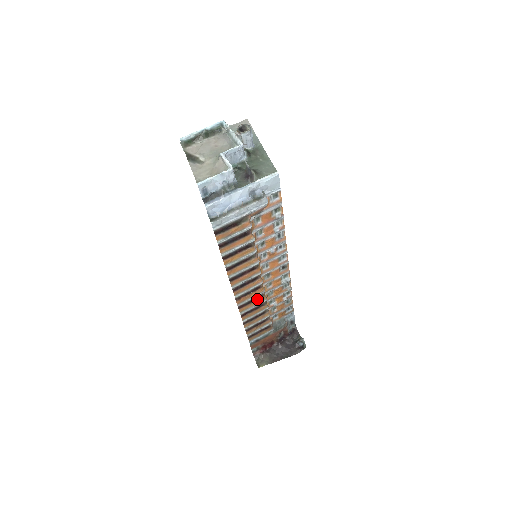
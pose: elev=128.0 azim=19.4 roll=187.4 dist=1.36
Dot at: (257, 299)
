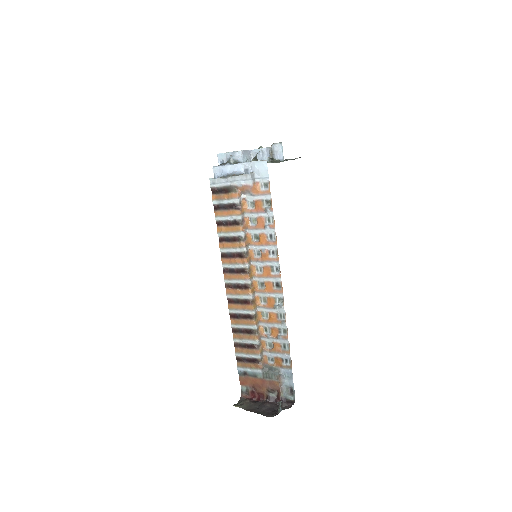
Dot at: (246, 304)
